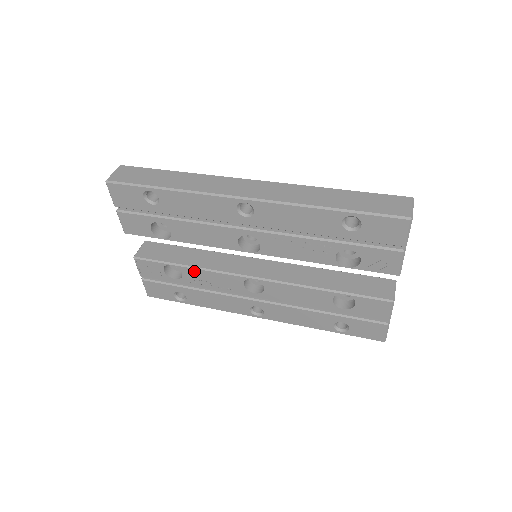
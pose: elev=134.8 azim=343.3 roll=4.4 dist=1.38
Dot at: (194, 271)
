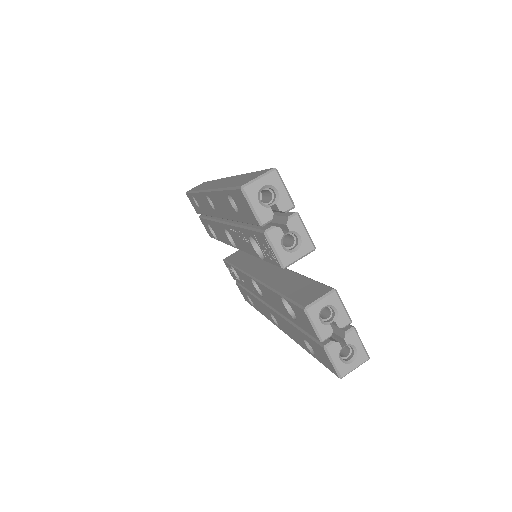
Dot at: (238, 271)
